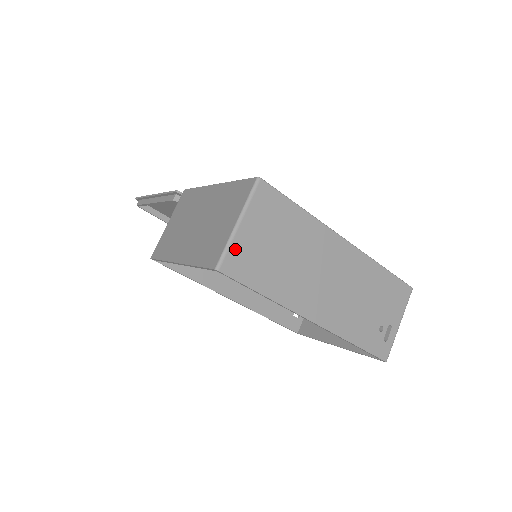
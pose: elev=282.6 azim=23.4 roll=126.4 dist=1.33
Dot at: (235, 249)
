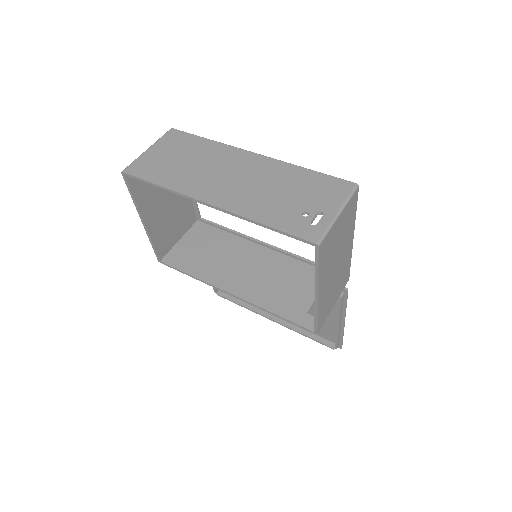
Dot at: (140, 161)
